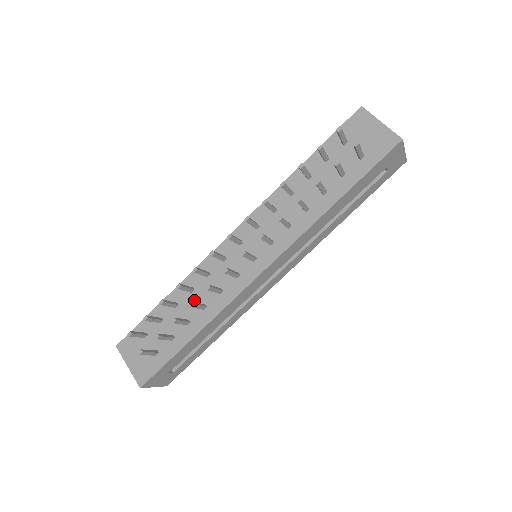
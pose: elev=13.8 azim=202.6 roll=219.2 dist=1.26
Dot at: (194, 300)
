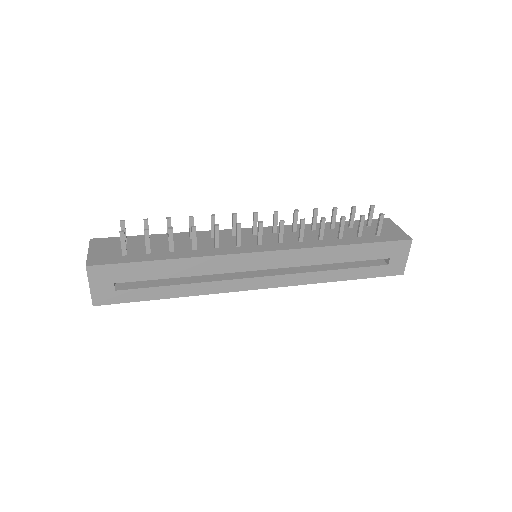
Dot at: (189, 243)
